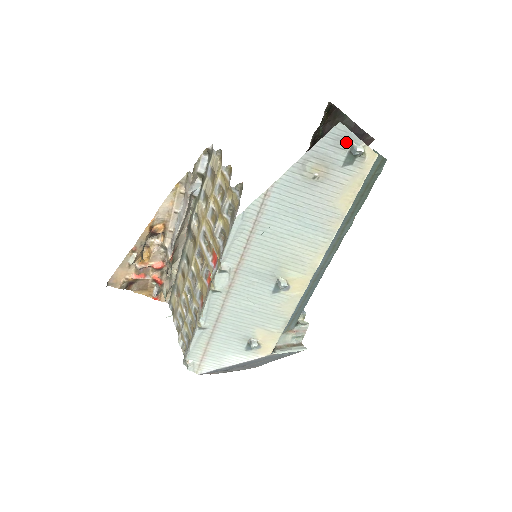
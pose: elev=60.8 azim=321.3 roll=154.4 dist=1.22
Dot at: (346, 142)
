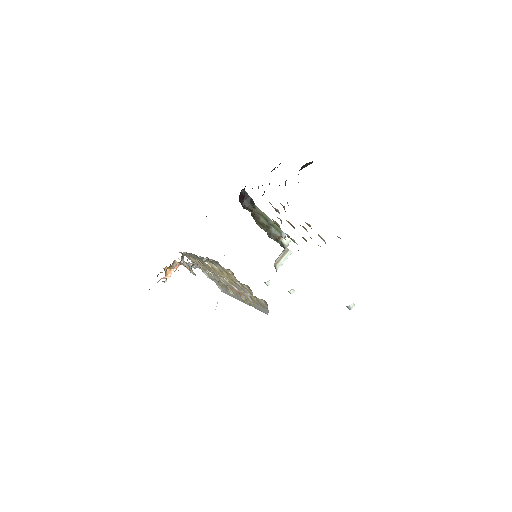
Dot at: occluded
